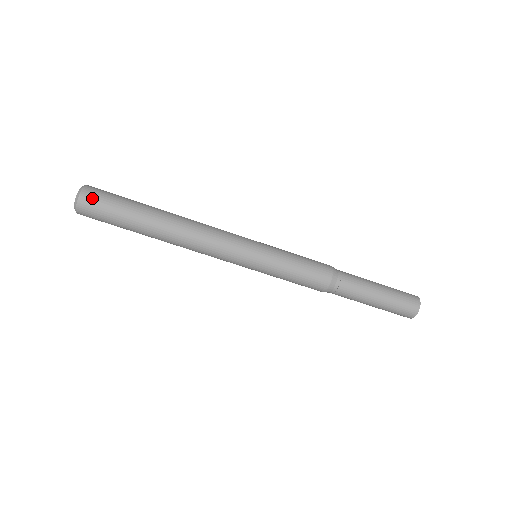
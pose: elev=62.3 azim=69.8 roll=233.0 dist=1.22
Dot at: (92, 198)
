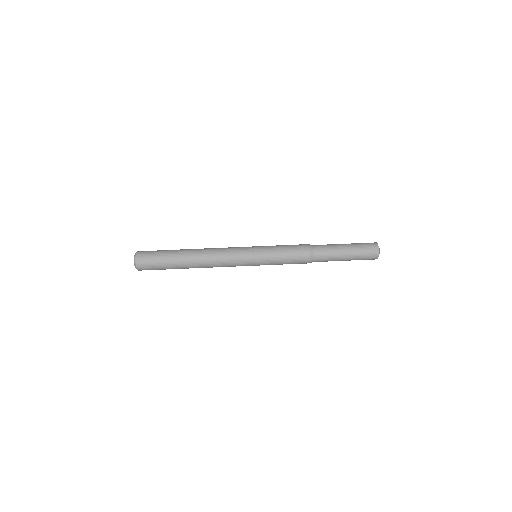
Dot at: occluded
